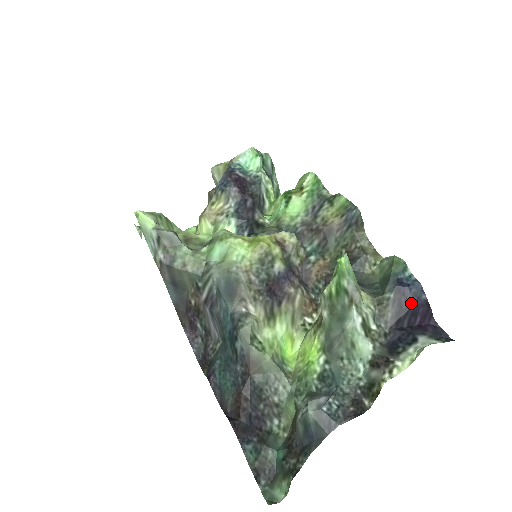
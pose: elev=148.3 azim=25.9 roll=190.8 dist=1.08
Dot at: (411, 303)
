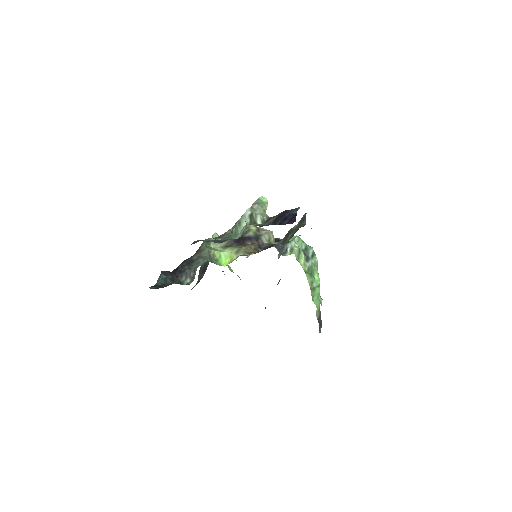
Dot at: (286, 214)
